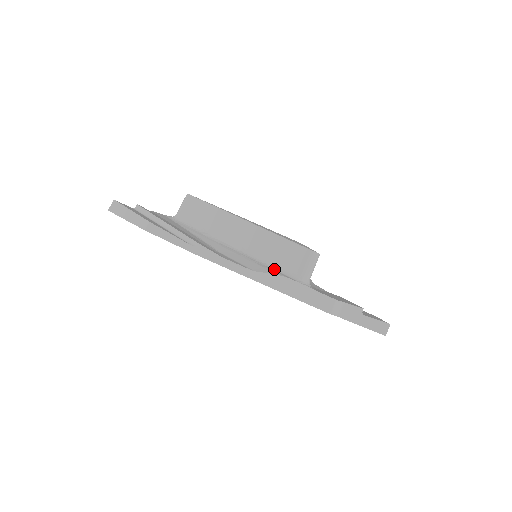
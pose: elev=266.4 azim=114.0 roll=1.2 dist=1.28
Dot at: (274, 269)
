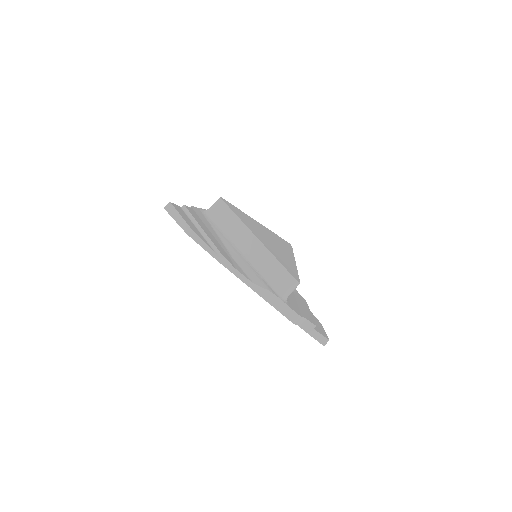
Dot at: (267, 282)
